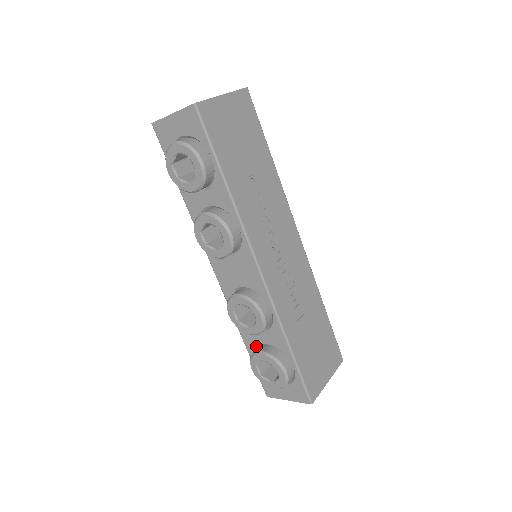
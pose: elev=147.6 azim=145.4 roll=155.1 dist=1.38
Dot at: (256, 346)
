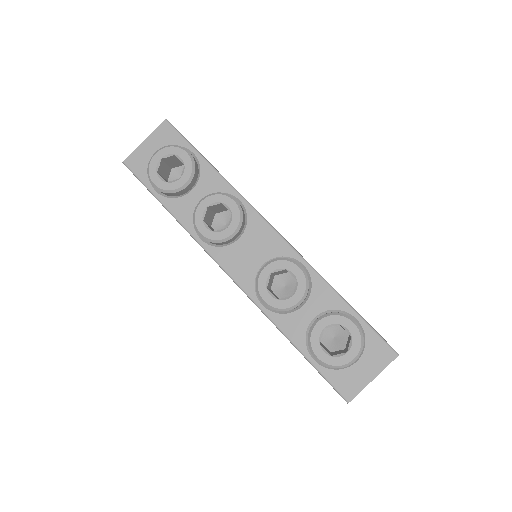
Dot at: (306, 332)
